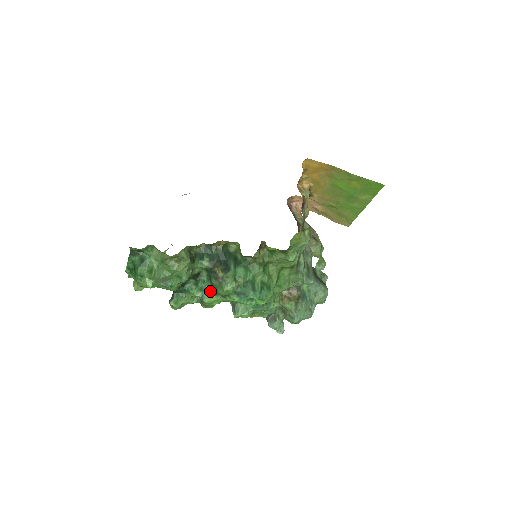
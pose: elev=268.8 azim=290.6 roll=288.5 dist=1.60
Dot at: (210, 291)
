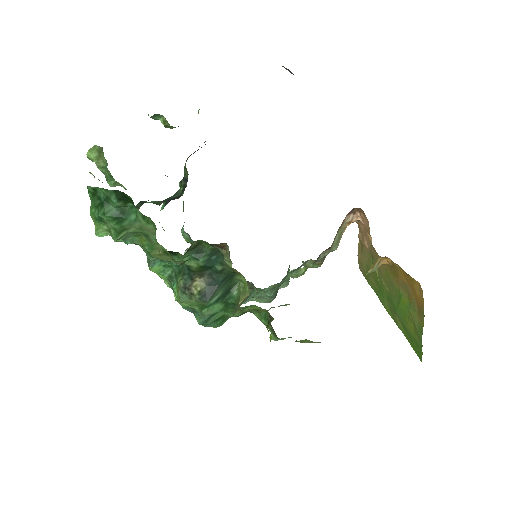
Dot at: (167, 269)
